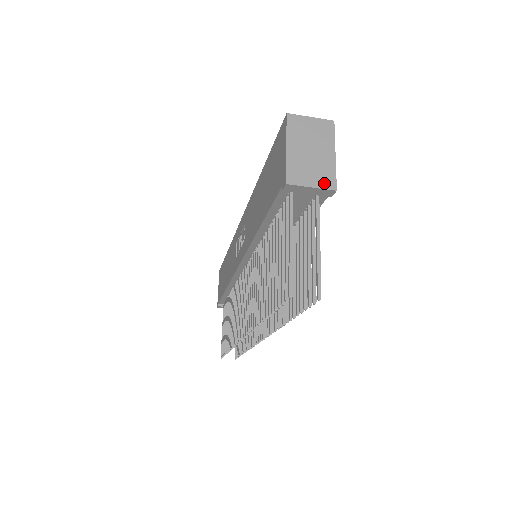
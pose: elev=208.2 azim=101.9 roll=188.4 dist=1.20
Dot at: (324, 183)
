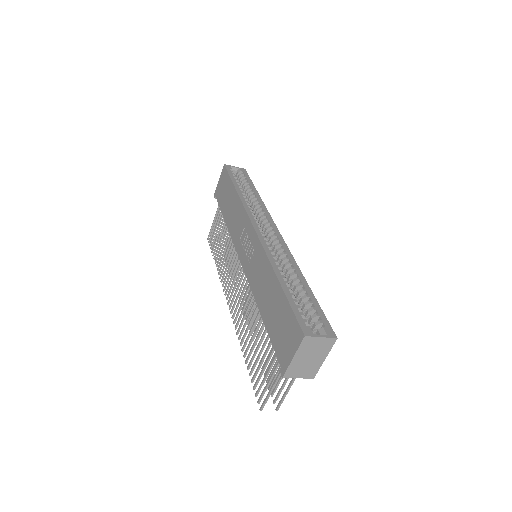
Dot at: (308, 375)
